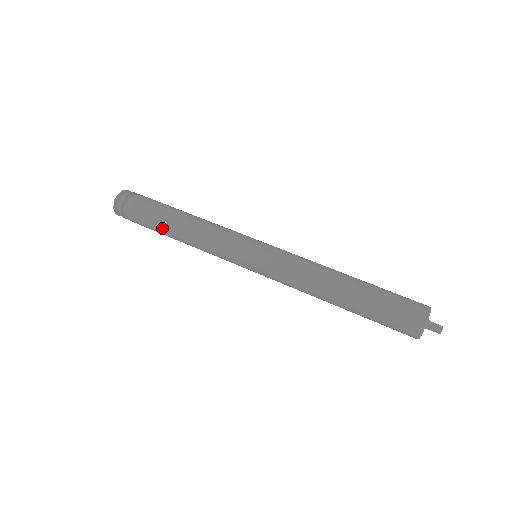
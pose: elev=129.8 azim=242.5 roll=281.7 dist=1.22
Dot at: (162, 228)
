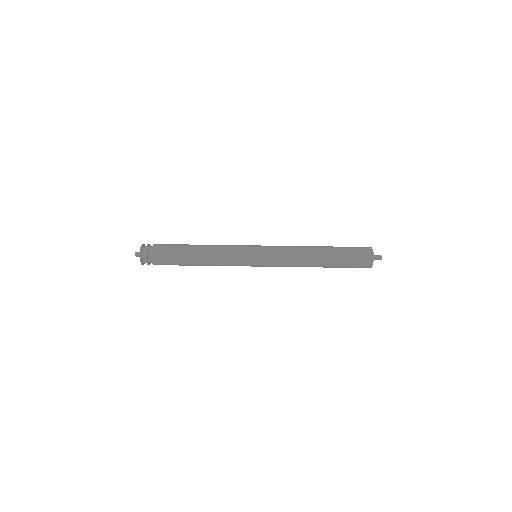
Dot at: (185, 261)
